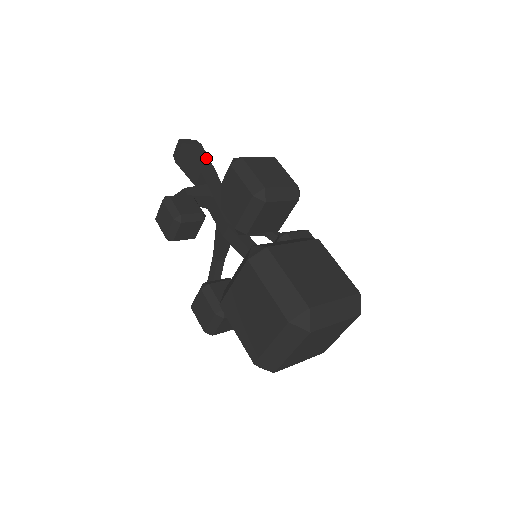
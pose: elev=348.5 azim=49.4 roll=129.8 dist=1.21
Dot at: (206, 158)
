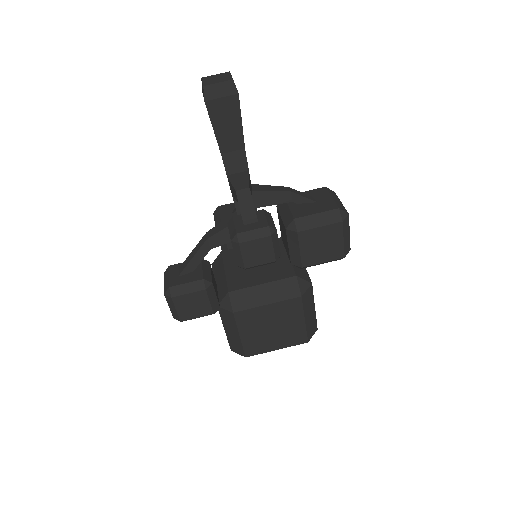
Dot at: occluded
